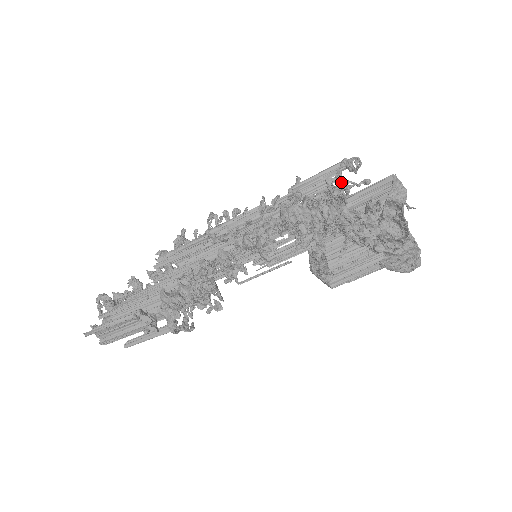
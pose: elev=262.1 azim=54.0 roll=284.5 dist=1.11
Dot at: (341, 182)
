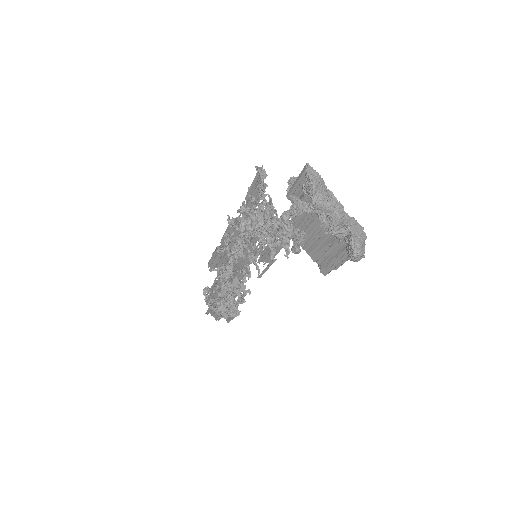
Dot at: occluded
